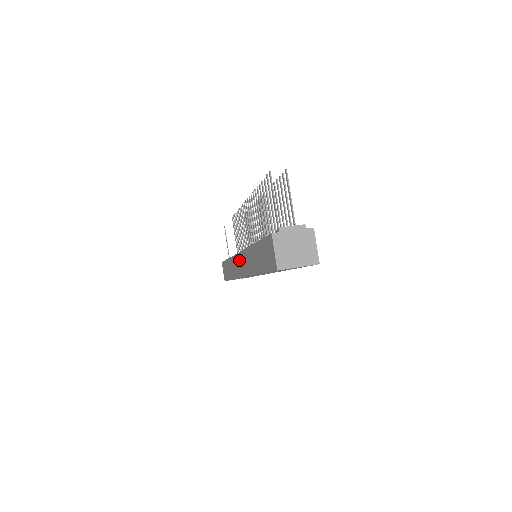
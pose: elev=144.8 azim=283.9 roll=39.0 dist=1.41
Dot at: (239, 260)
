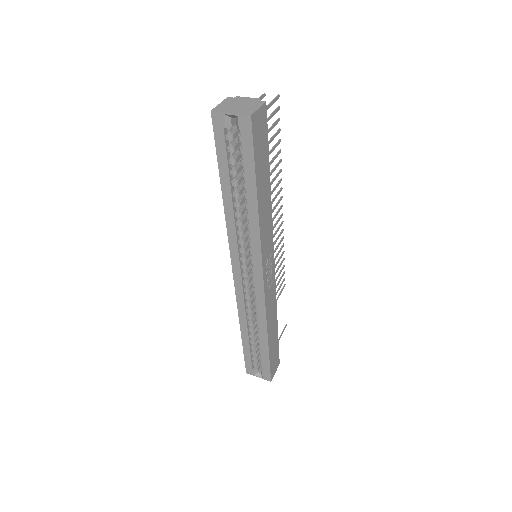
Dot at: occluded
